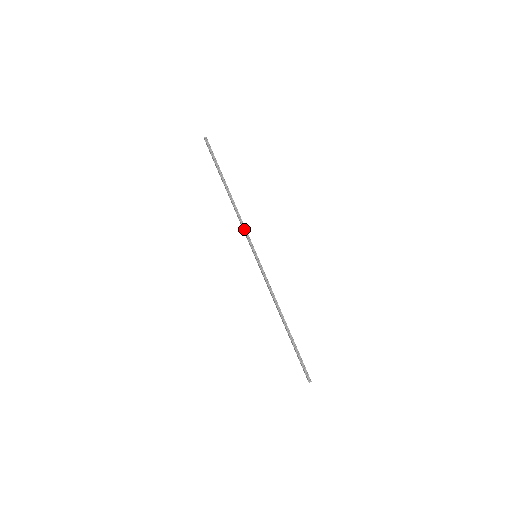
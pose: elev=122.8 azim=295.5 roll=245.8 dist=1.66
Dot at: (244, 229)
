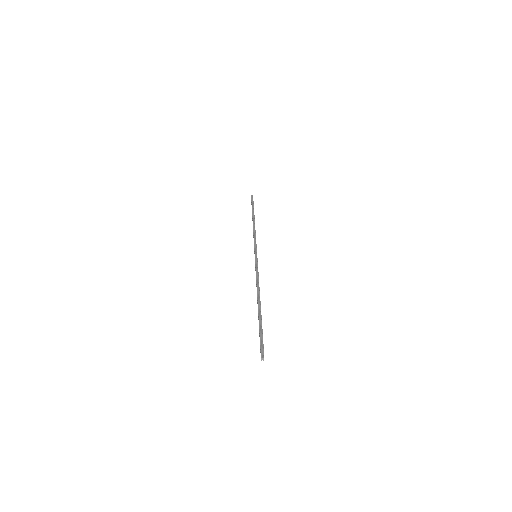
Dot at: (254, 239)
